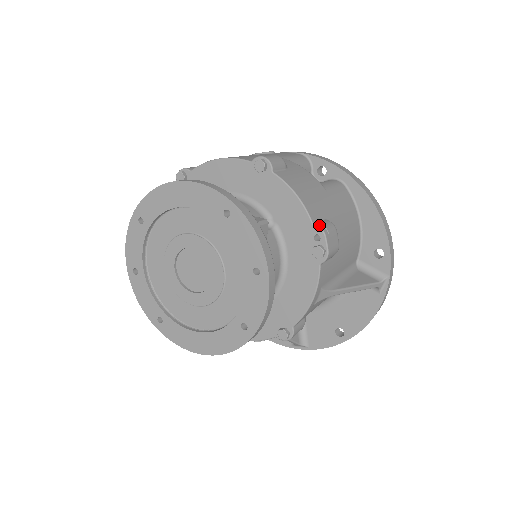
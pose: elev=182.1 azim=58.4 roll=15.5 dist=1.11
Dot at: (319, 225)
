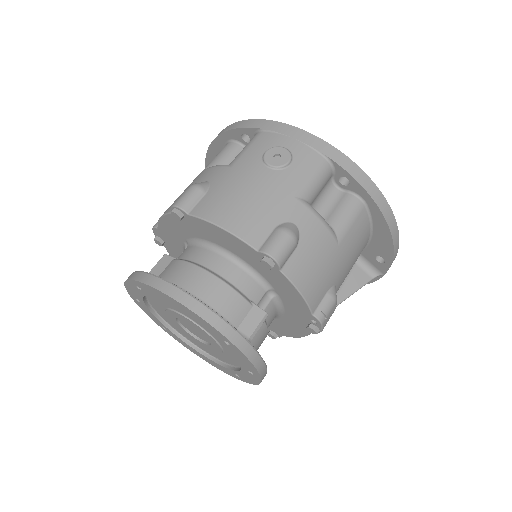
Dot at: (318, 315)
